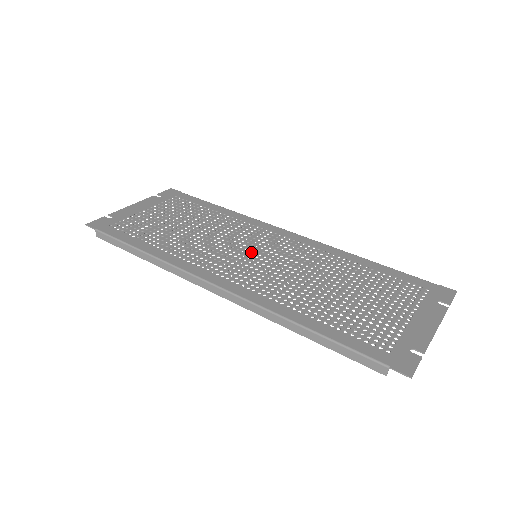
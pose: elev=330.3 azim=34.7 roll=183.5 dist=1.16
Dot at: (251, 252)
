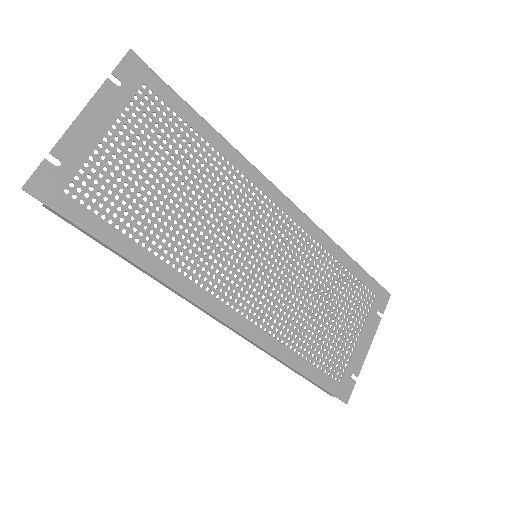
Dot at: (252, 251)
